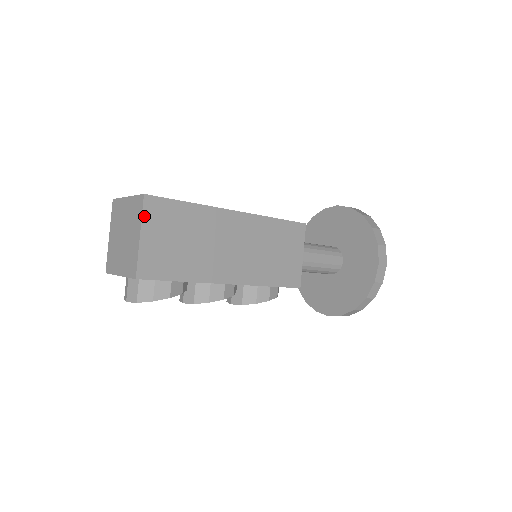
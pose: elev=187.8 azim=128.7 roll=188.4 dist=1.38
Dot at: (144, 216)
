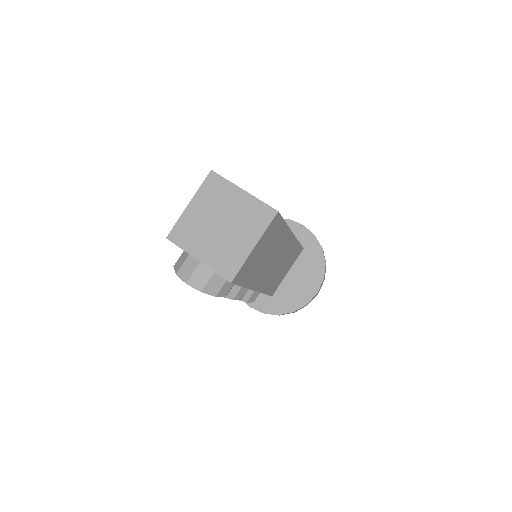
Dot at: (266, 230)
